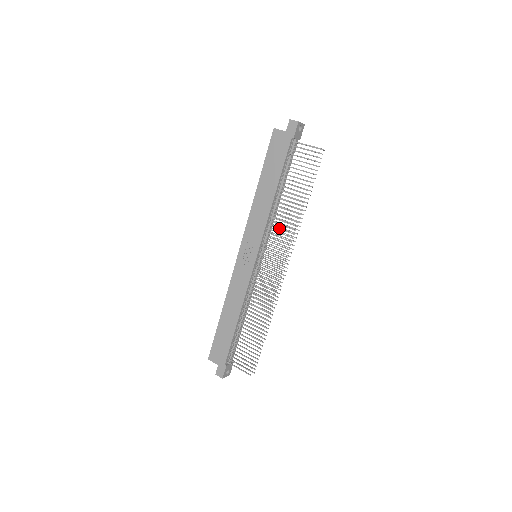
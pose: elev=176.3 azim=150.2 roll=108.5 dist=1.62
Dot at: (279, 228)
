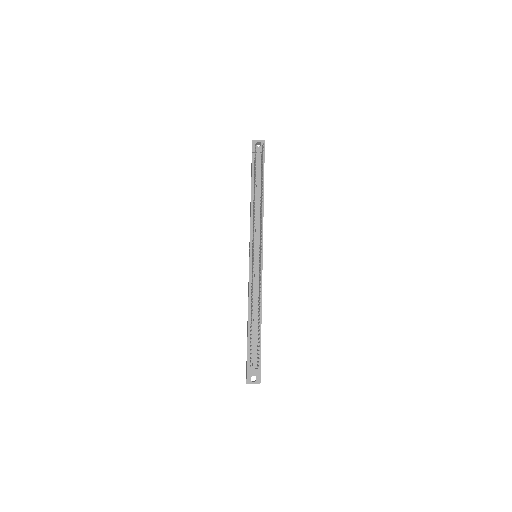
Dot at: (253, 220)
